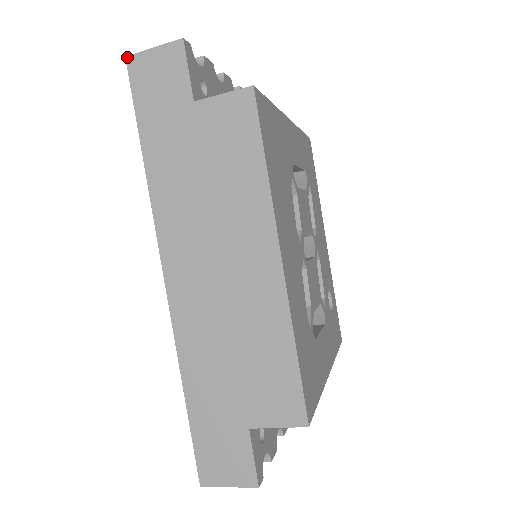
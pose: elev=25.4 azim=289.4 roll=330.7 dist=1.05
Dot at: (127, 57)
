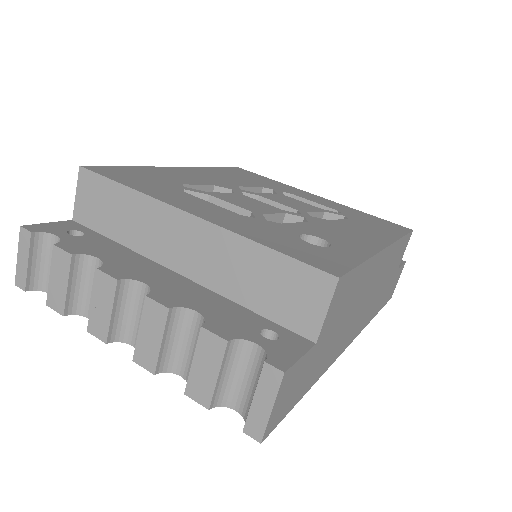
Dot at: occluded
